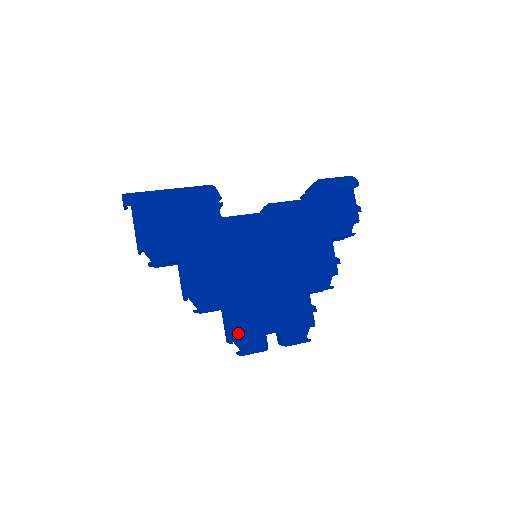
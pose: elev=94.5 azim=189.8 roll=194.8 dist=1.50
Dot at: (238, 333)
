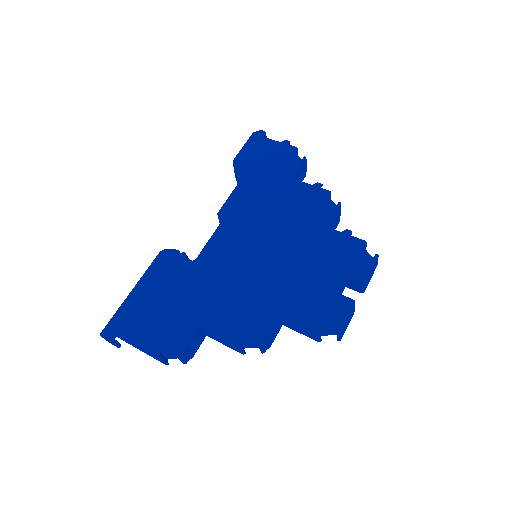
Dot at: (314, 319)
